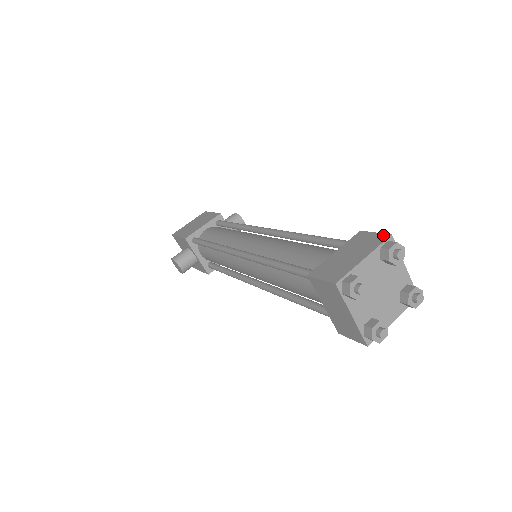
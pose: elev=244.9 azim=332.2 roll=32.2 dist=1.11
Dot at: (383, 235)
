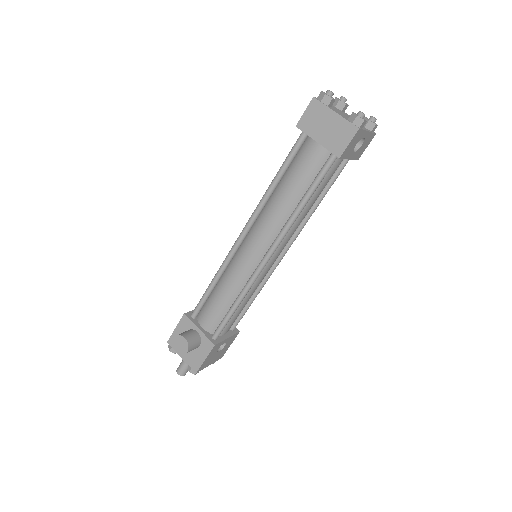
Dot at: occluded
